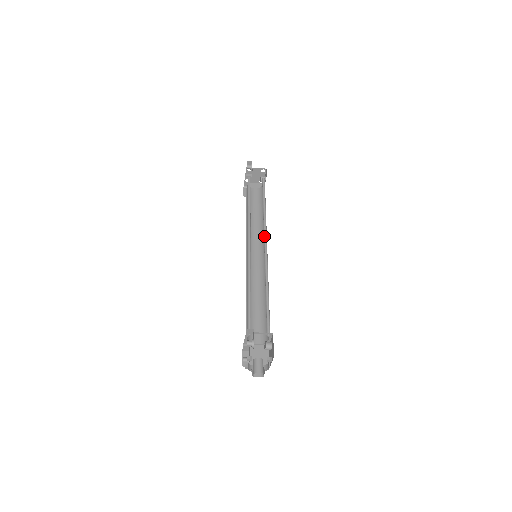
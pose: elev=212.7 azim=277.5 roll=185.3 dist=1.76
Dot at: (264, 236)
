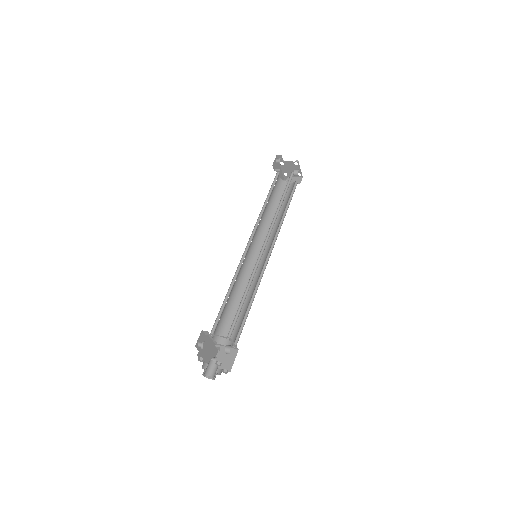
Dot at: (268, 235)
